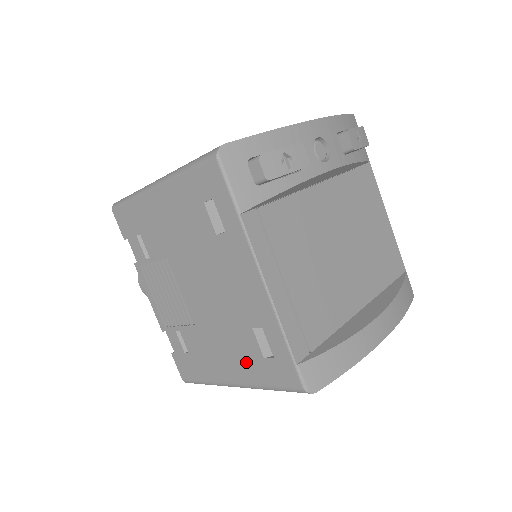
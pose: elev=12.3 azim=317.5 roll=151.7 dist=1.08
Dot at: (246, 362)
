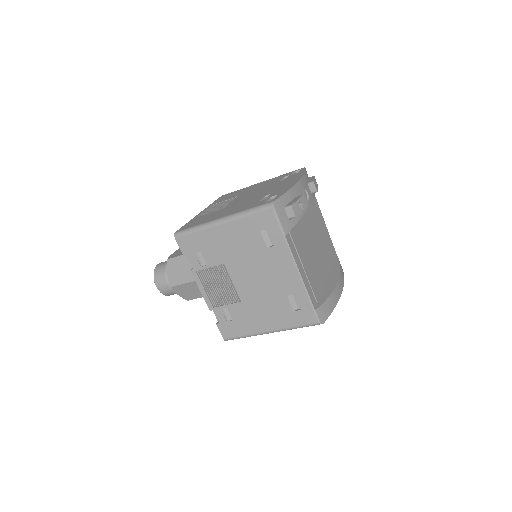
Dot at: (280, 316)
